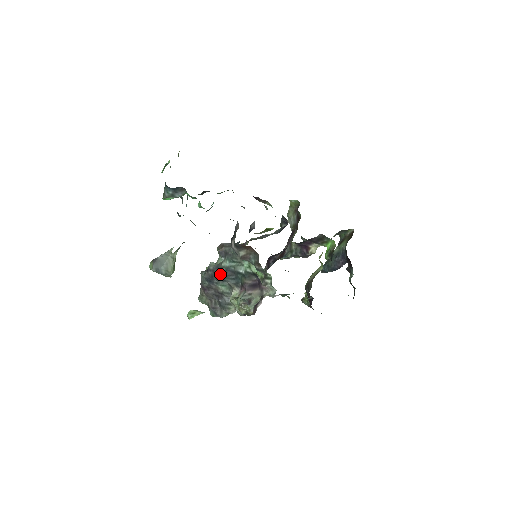
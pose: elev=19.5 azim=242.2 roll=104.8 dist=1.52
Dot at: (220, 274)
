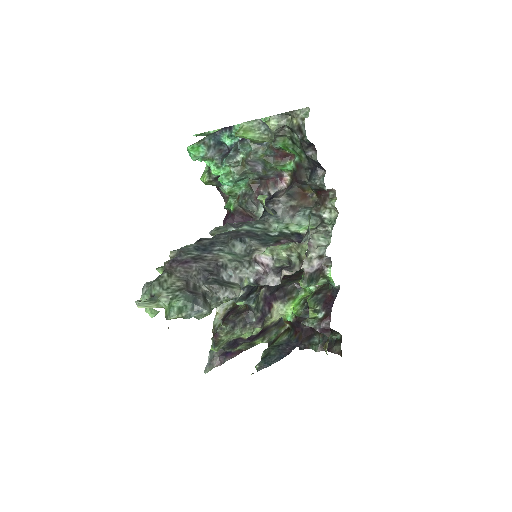
Dot at: (236, 234)
